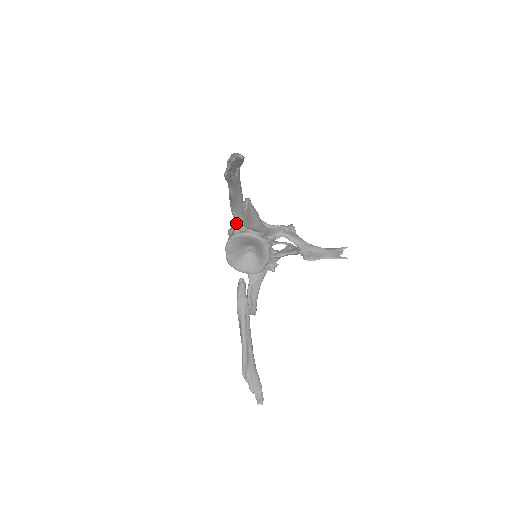
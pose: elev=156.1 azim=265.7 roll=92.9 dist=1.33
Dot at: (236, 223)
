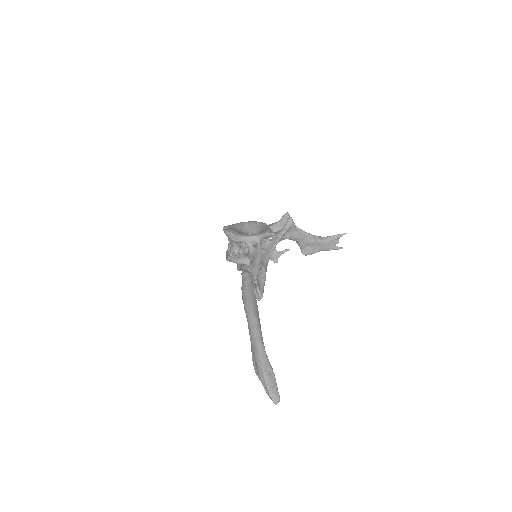
Dot at: occluded
